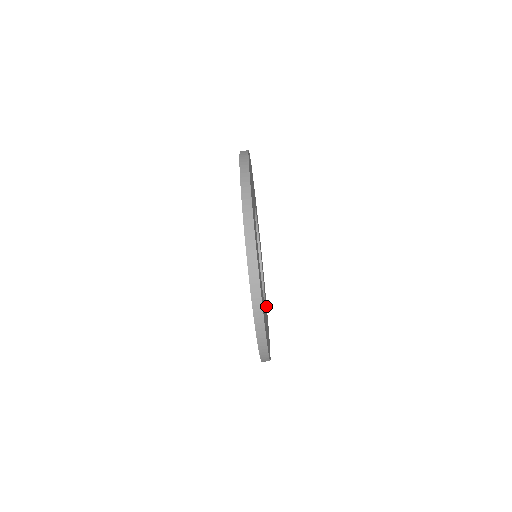
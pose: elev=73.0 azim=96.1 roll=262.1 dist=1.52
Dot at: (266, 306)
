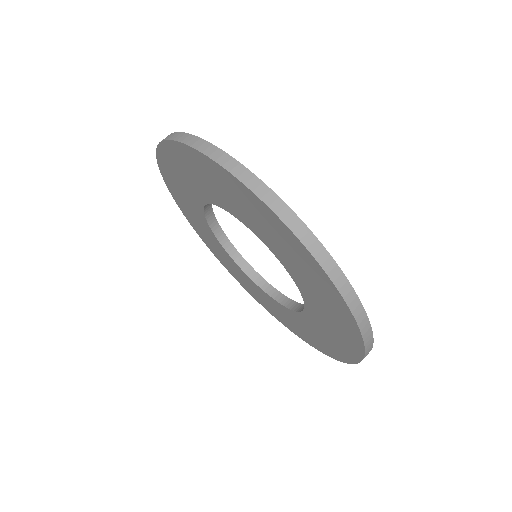
Dot at: occluded
